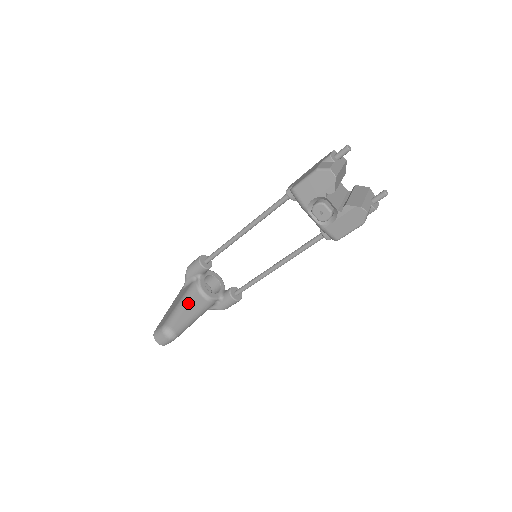
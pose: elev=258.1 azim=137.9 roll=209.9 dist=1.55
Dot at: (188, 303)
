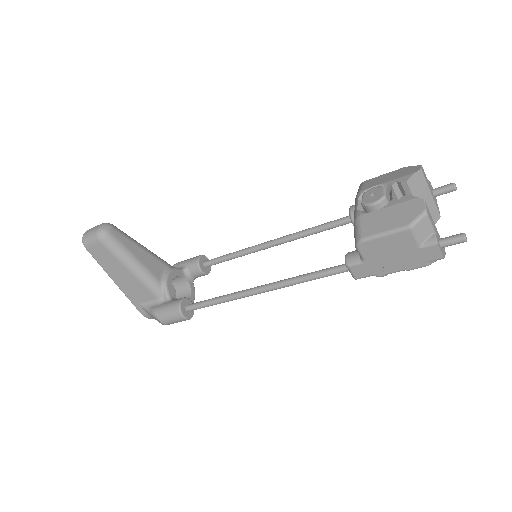
Dot at: (149, 253)
